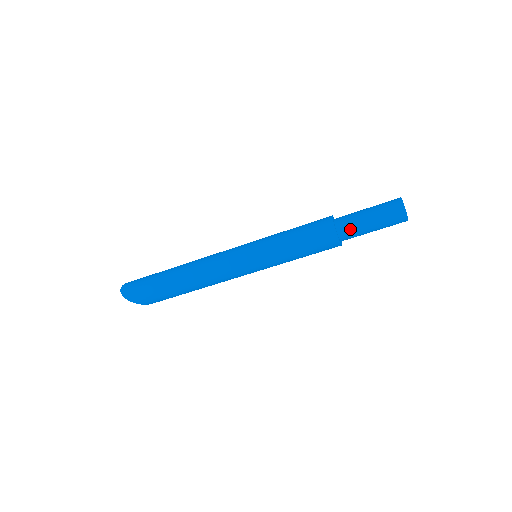
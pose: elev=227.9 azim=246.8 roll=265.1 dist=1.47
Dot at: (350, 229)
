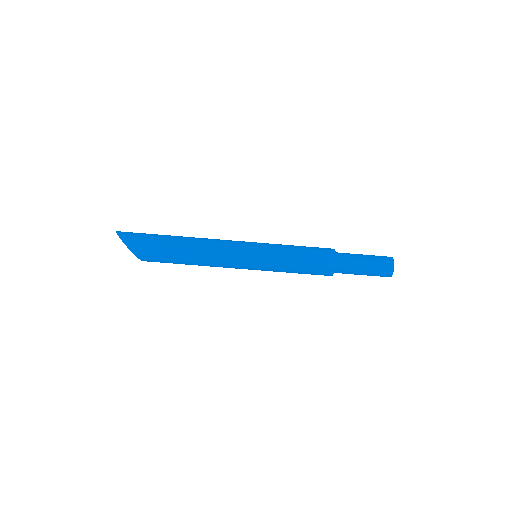
Dot at: (347, 258)
